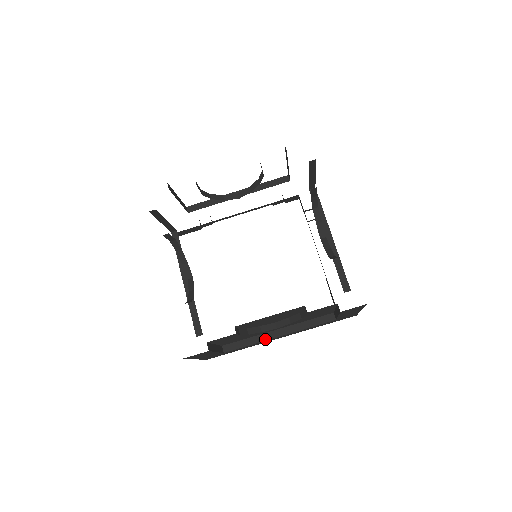
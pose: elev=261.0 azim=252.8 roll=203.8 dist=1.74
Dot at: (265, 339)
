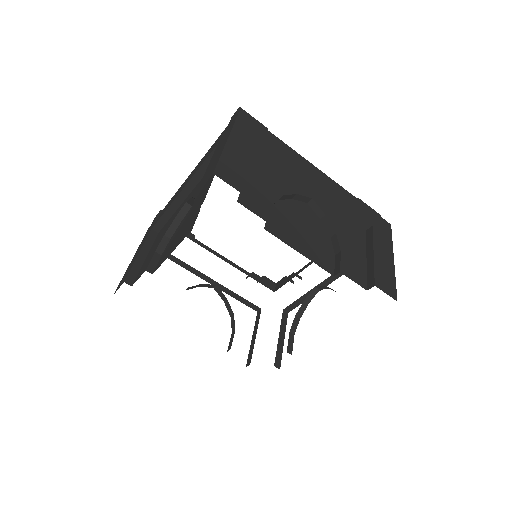
Dot at: (200, 277)
